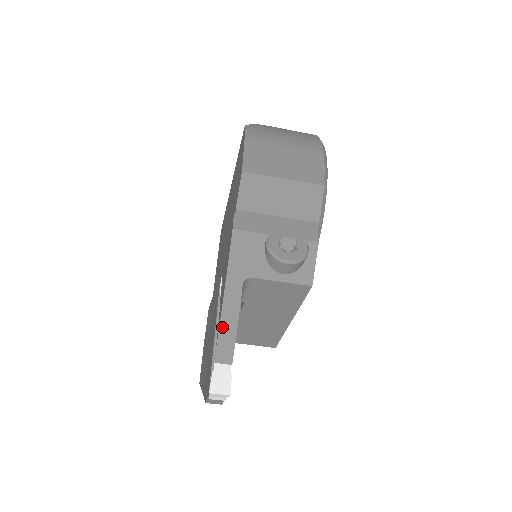
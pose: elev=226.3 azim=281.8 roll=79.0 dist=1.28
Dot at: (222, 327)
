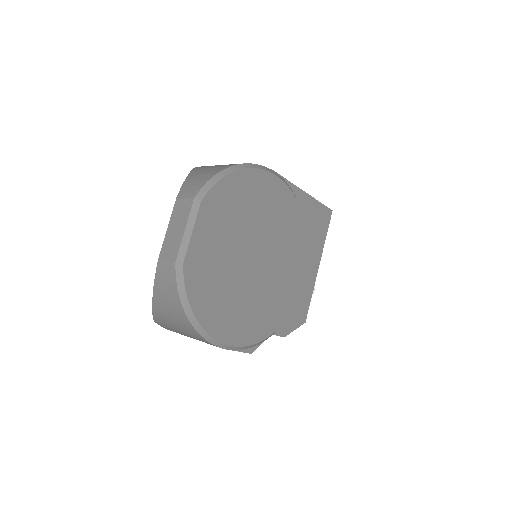
Dot at: occluded
